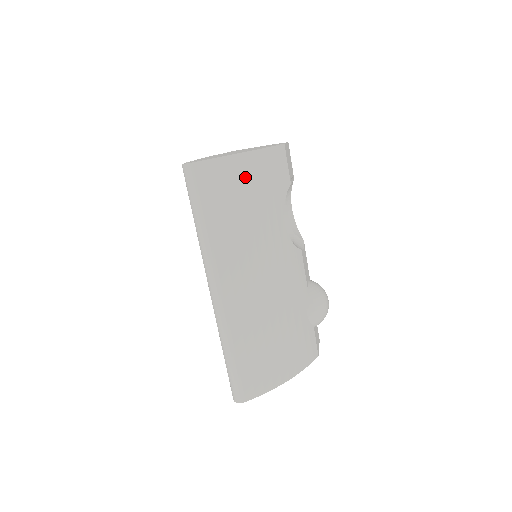
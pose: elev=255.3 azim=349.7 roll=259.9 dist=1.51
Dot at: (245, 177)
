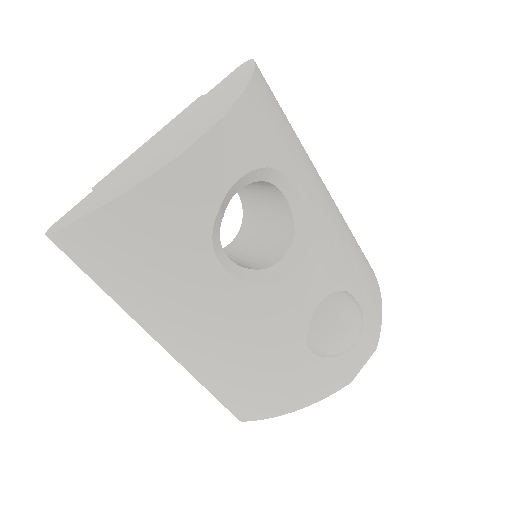
Dot at: (121, 236)
